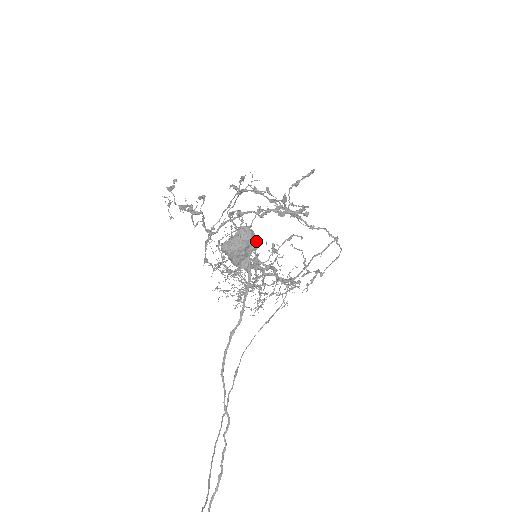
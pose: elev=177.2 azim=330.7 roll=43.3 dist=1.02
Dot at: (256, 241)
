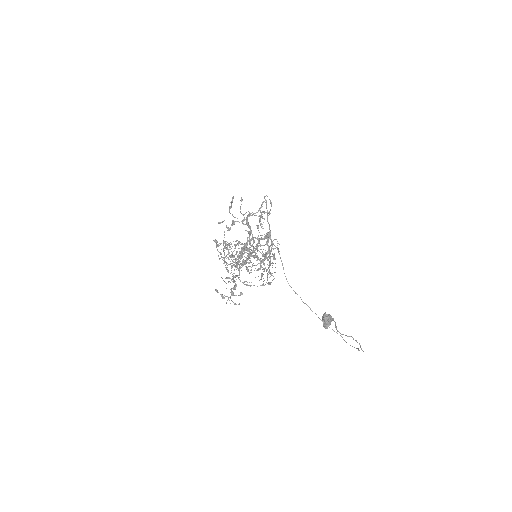
Dot at: occluded
